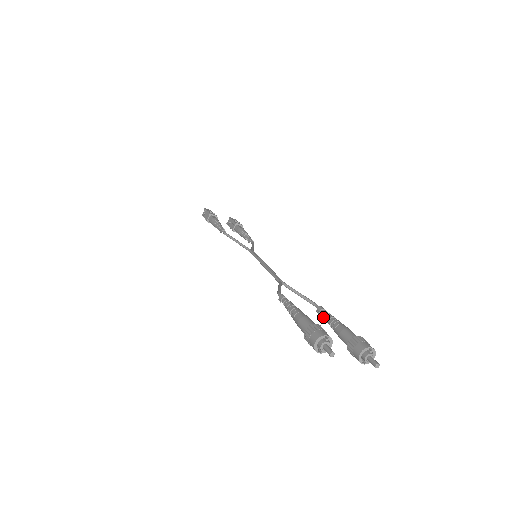
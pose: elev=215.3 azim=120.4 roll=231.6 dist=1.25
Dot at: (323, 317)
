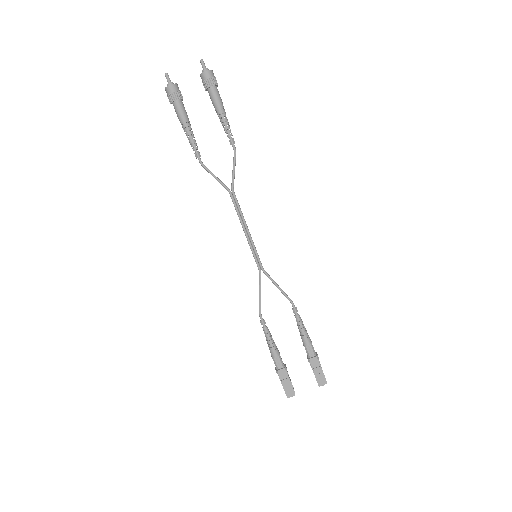
Dot at: (226, 133)
